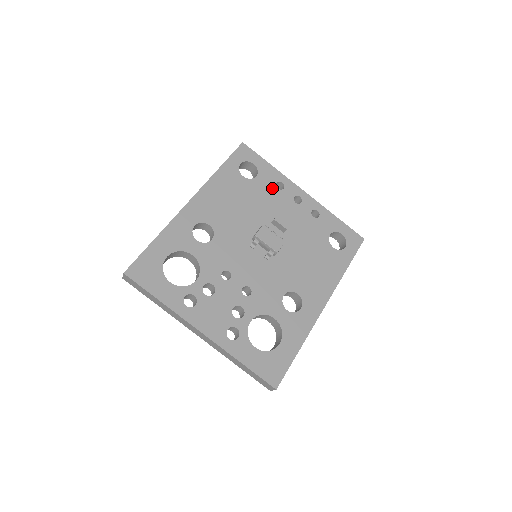
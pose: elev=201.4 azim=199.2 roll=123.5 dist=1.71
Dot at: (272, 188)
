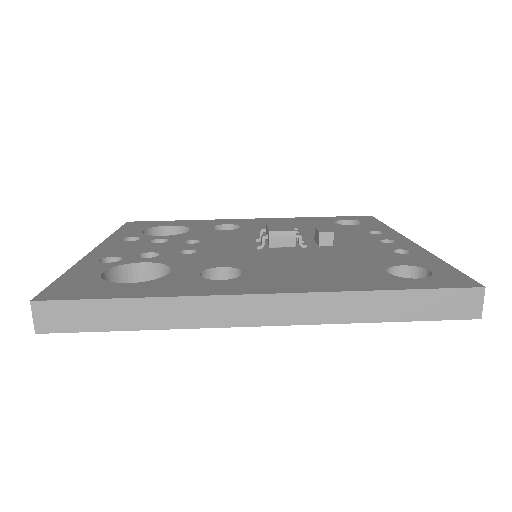
Dot at: (361, 231)
